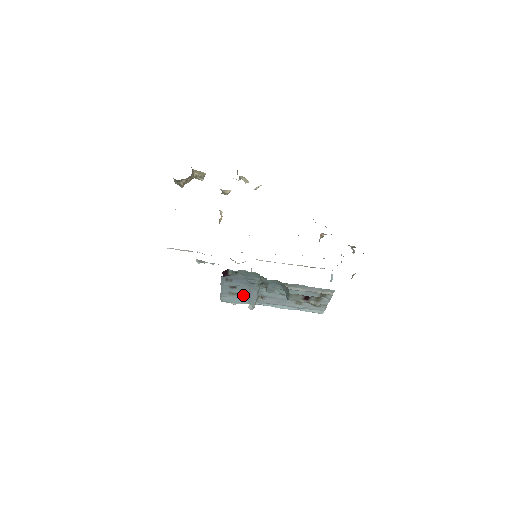
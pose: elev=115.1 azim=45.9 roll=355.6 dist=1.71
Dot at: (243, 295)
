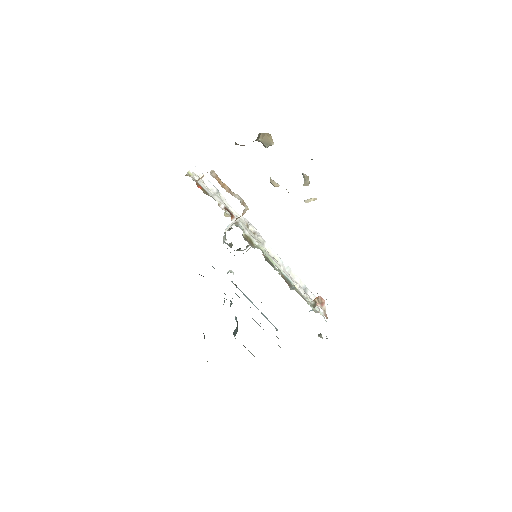
Dot at: occluded
